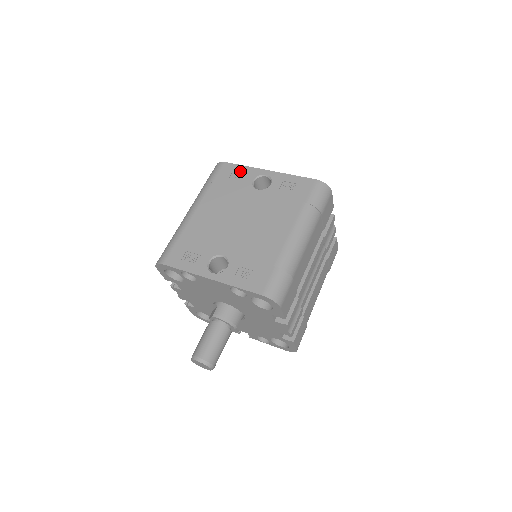
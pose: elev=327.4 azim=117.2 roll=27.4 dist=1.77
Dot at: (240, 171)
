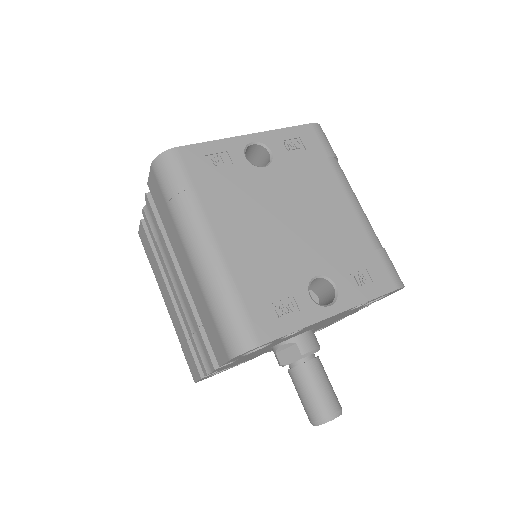
Dot at: (215, 151)
